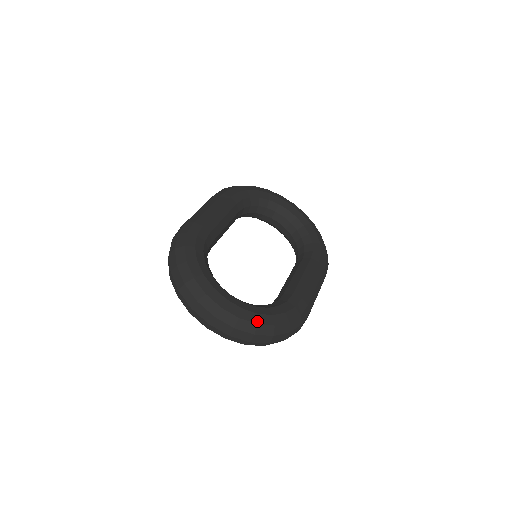
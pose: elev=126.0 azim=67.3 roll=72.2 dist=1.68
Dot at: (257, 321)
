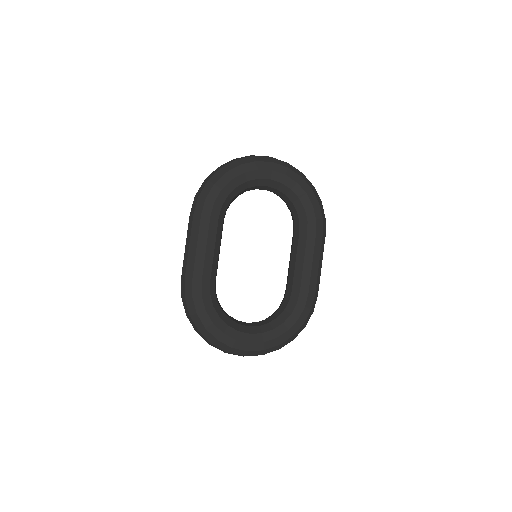
Dot at: (278, 343)
